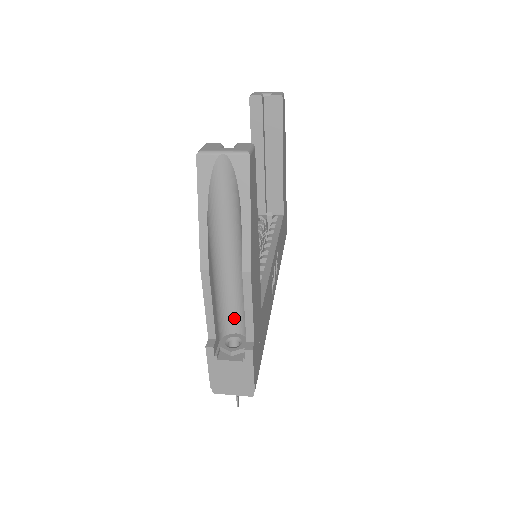
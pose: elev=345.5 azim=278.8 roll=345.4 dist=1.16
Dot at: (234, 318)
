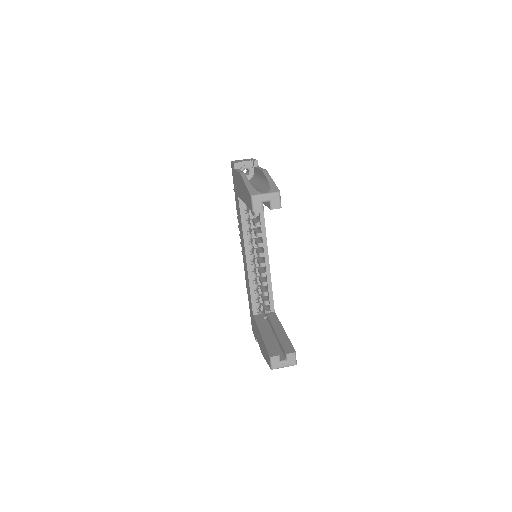
Dot at: occluded
